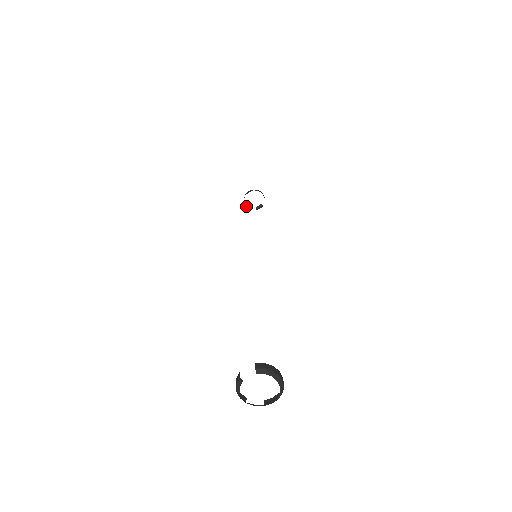
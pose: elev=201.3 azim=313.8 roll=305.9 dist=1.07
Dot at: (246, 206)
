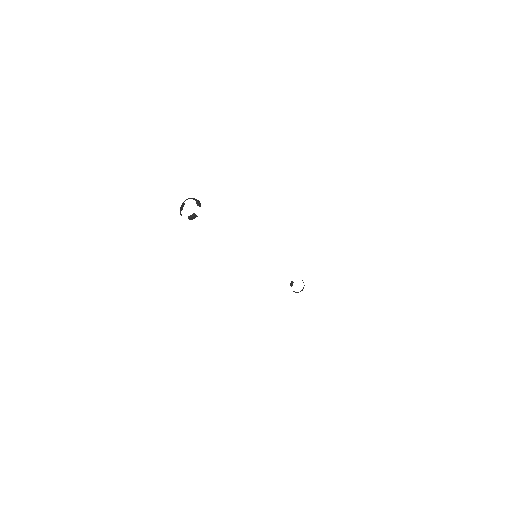
Dot at: (295, 292)
